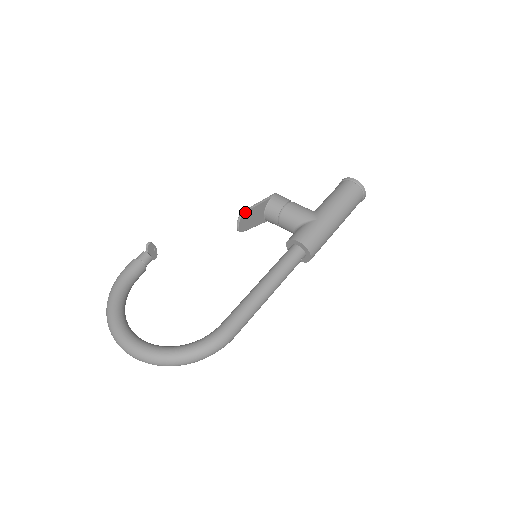
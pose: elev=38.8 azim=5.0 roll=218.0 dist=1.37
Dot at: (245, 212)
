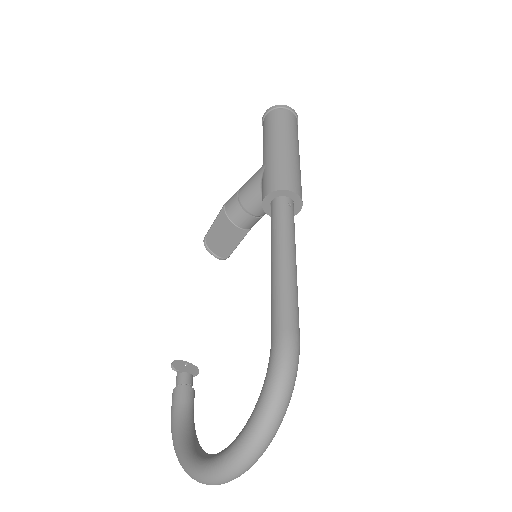
Dot at: (206, 238)
